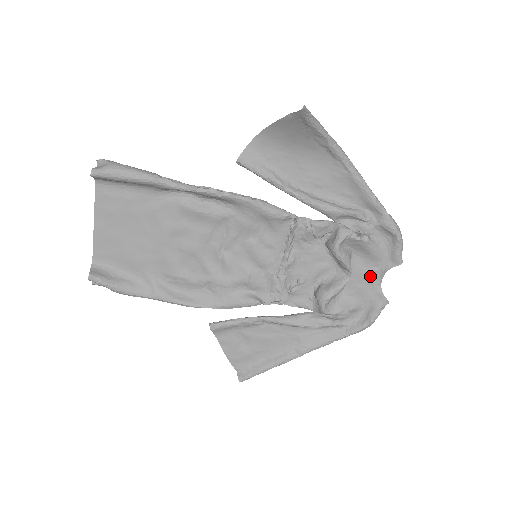
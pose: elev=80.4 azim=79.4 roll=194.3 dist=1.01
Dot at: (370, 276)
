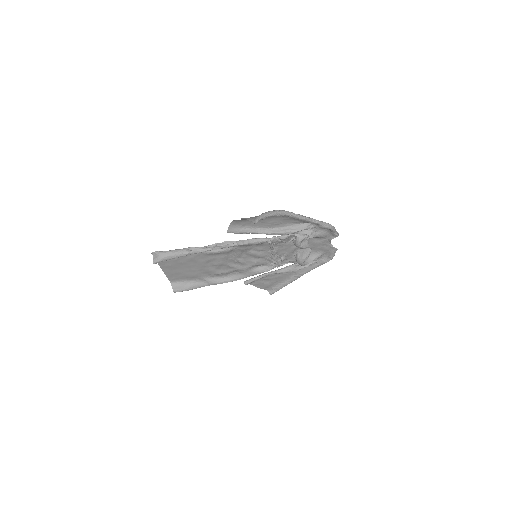
Dot at: (323, 243)
